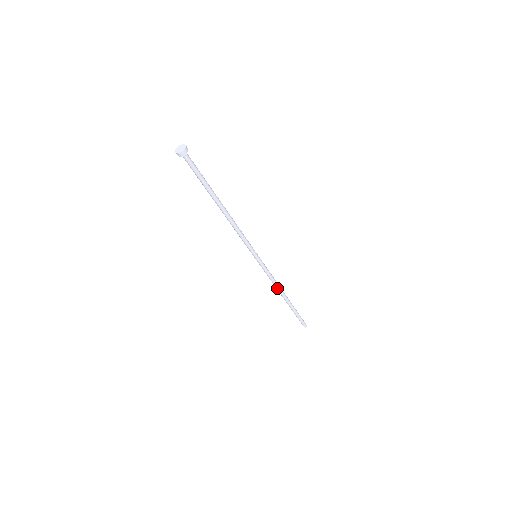
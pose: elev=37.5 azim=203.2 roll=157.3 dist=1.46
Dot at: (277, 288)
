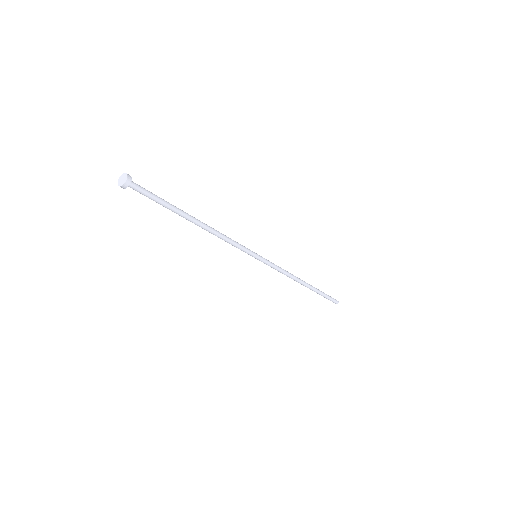
Dot at: (291, 278)
